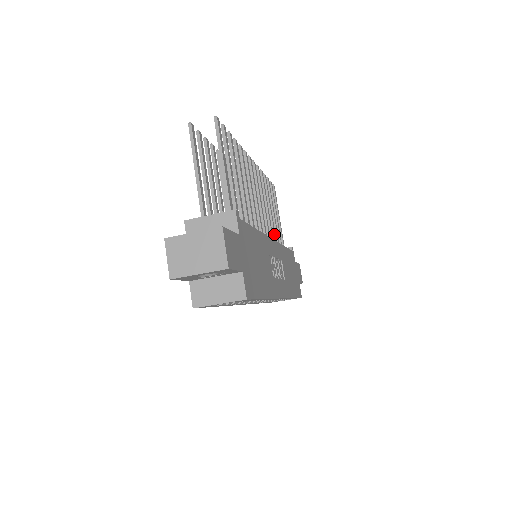
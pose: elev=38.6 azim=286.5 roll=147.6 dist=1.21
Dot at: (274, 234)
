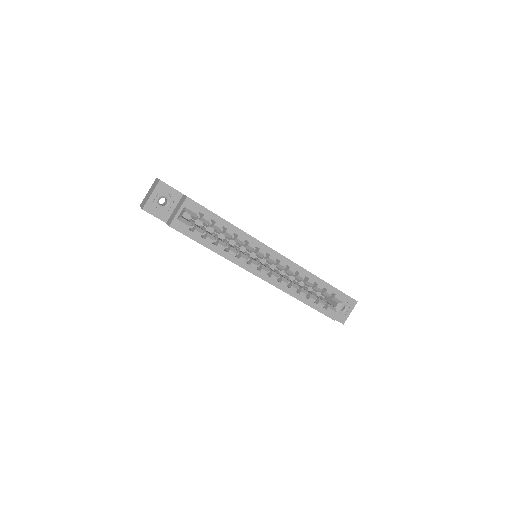
Dot at: occluded
